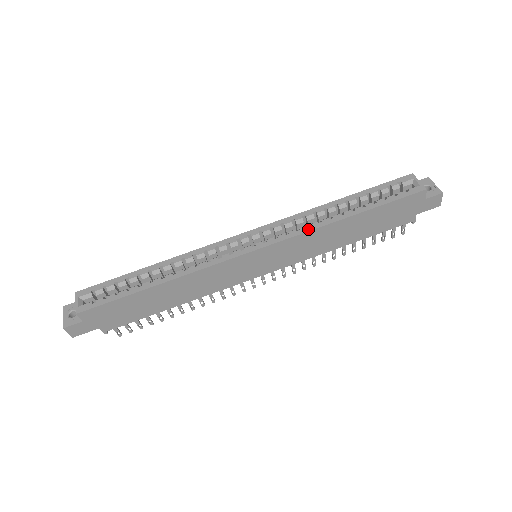
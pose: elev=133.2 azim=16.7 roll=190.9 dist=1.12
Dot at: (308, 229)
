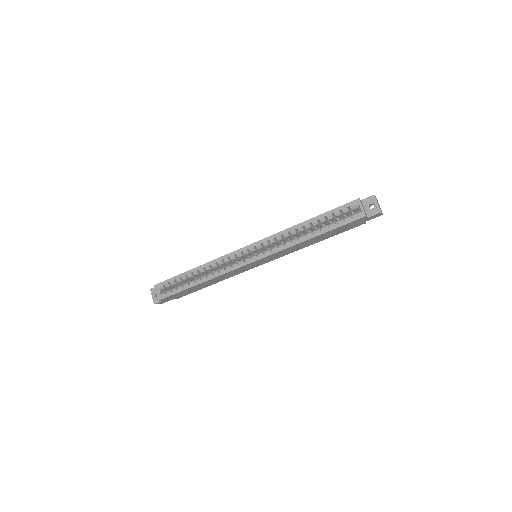
Dot at: (284, 247)
